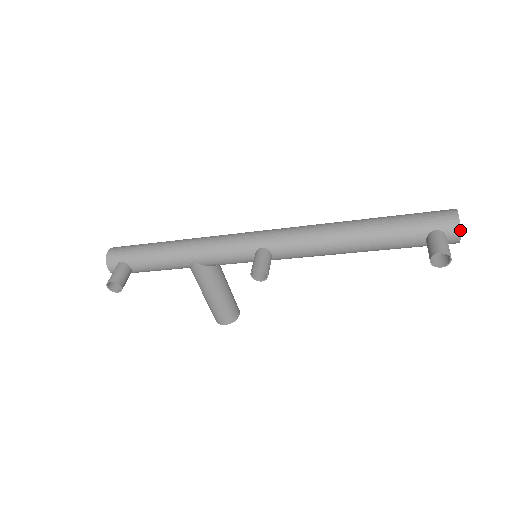
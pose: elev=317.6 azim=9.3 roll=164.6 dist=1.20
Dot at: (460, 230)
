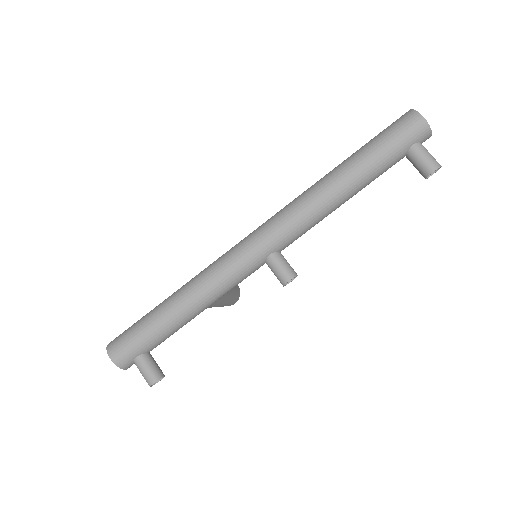
Dot at: (431, 132)
